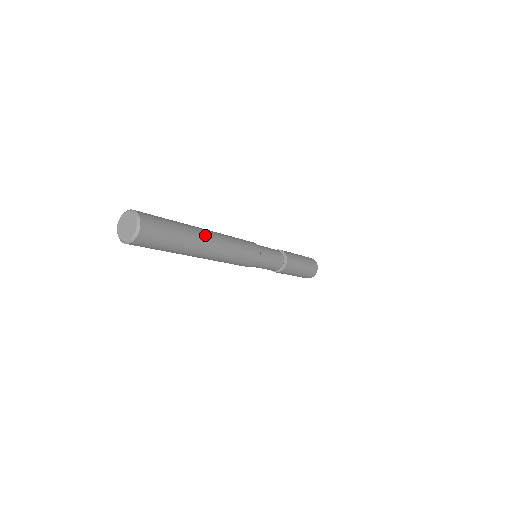
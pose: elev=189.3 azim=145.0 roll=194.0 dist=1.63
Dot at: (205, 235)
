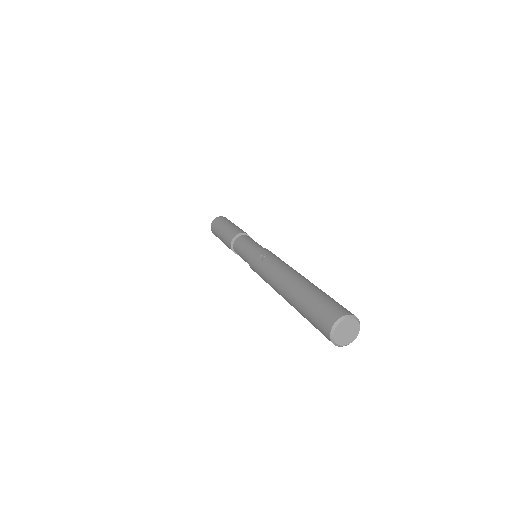
Dot at: (305, 278)
